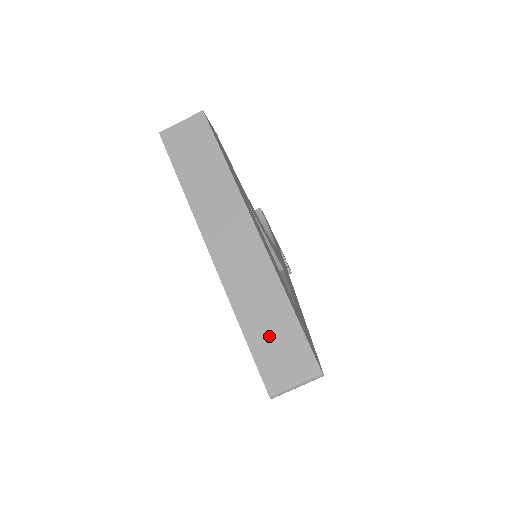
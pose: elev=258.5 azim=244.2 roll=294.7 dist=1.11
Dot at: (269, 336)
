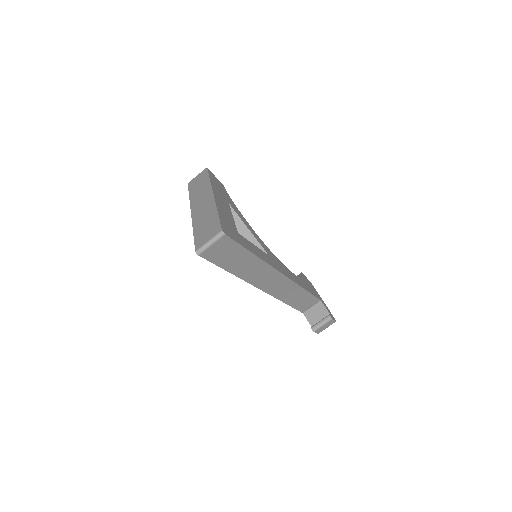
Dot at: (204, 228)
